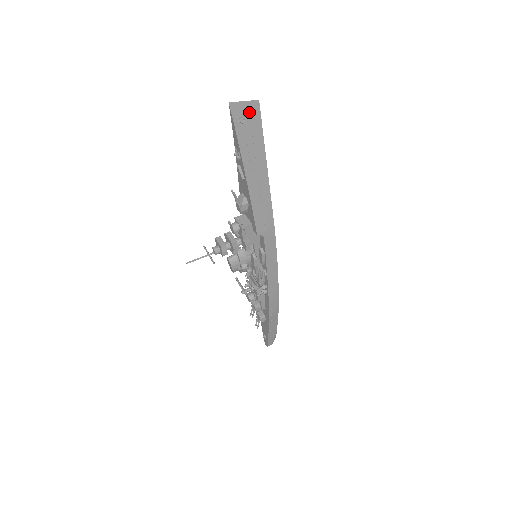
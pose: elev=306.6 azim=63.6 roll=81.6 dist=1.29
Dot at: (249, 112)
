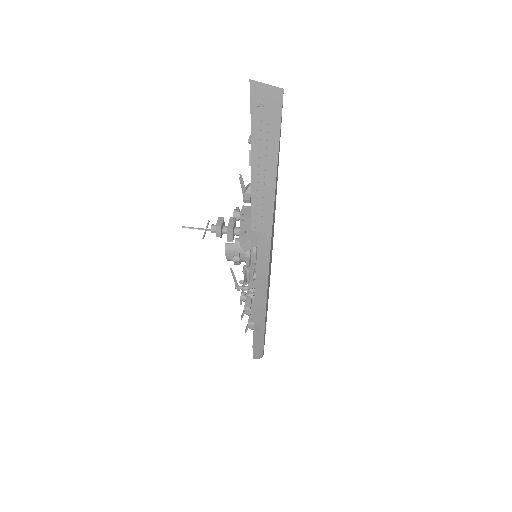
Dot at: (270, 98)
